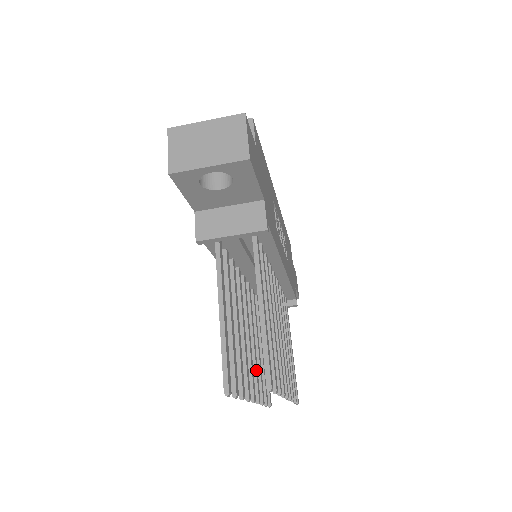
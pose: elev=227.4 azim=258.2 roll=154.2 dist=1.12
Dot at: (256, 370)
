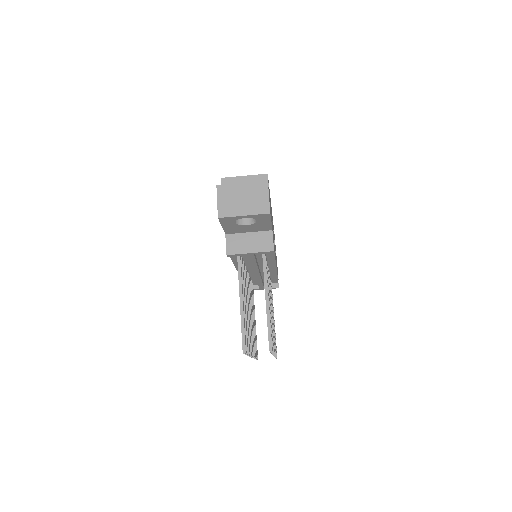
Dot at: (252, 335)
